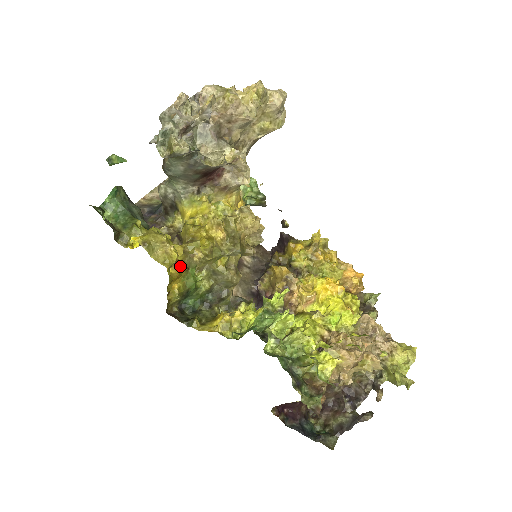
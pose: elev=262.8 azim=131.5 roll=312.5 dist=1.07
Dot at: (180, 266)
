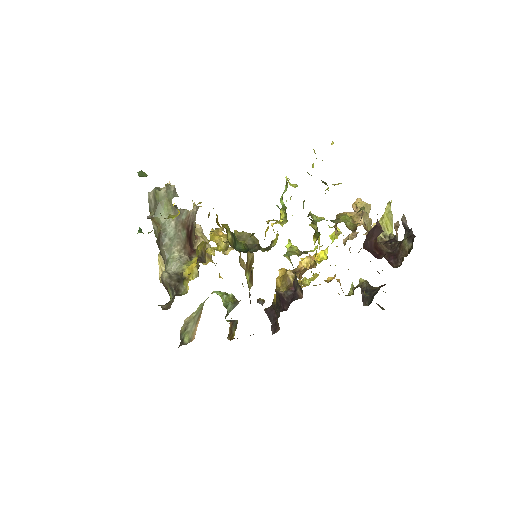
Dot at: occluded
